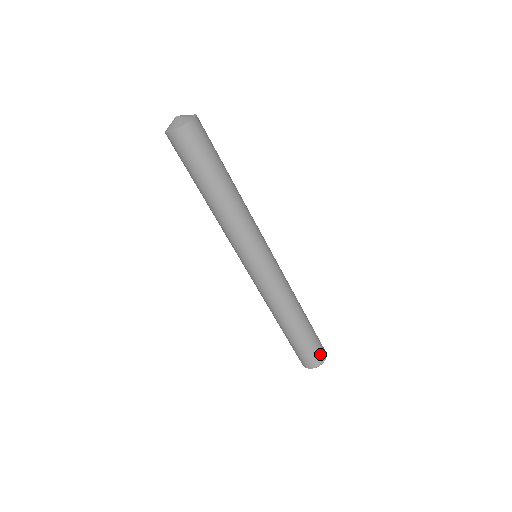
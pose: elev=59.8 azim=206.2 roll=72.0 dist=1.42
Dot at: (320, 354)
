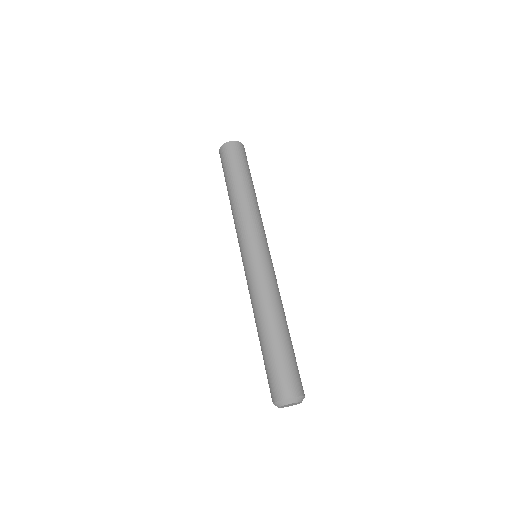
Dot at: (294, 383)
